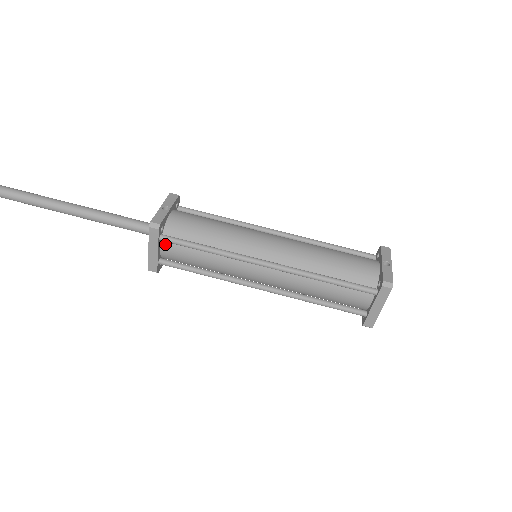
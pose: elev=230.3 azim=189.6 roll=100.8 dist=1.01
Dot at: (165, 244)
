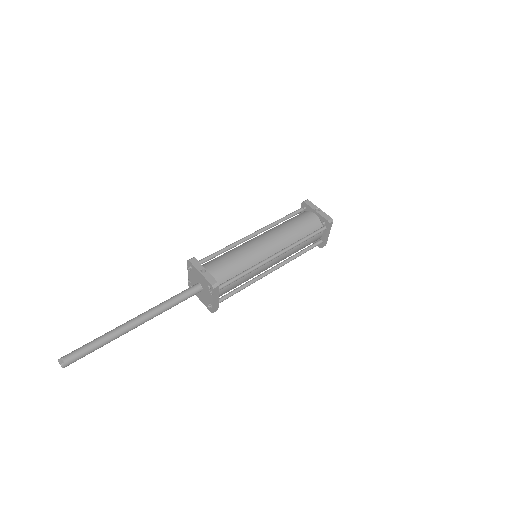
Dot at: (219, 291)
